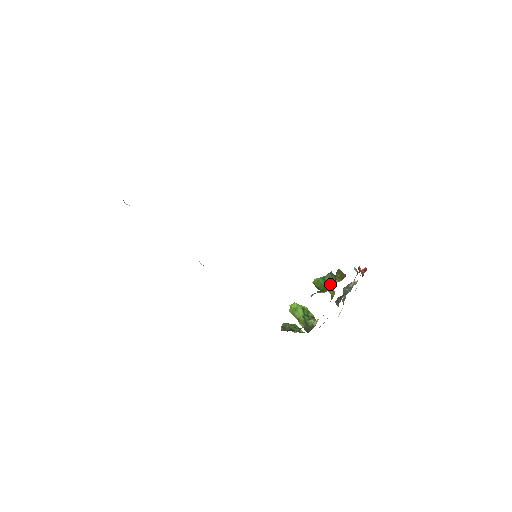
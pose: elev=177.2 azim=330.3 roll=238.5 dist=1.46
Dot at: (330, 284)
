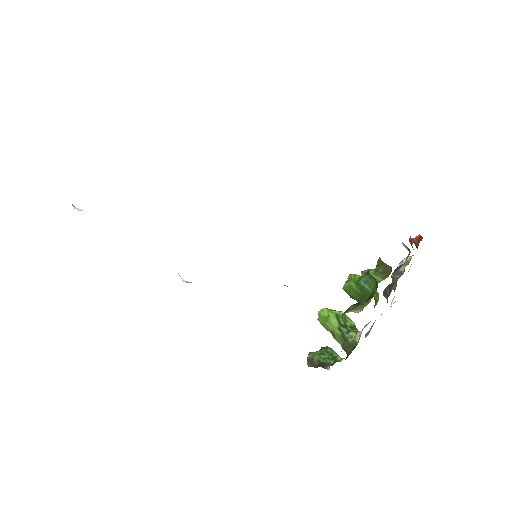
Dot at: (369, 291)
